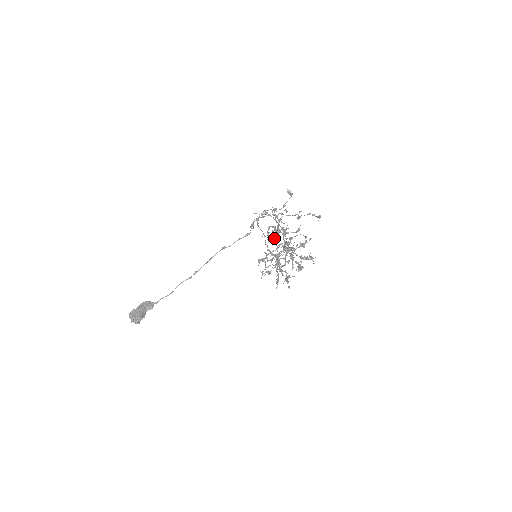
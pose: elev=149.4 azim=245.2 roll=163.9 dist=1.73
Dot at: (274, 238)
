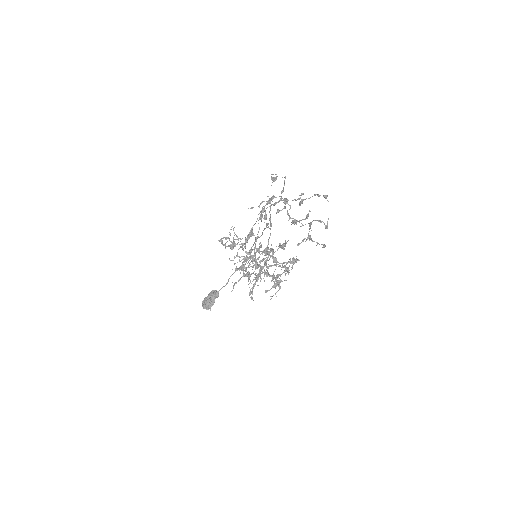
Dot at: (242, 245)
